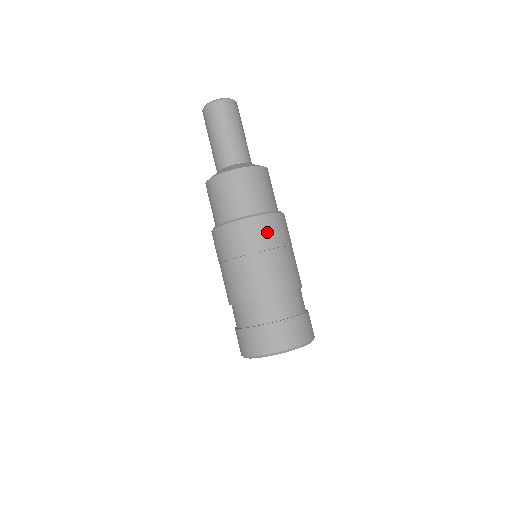
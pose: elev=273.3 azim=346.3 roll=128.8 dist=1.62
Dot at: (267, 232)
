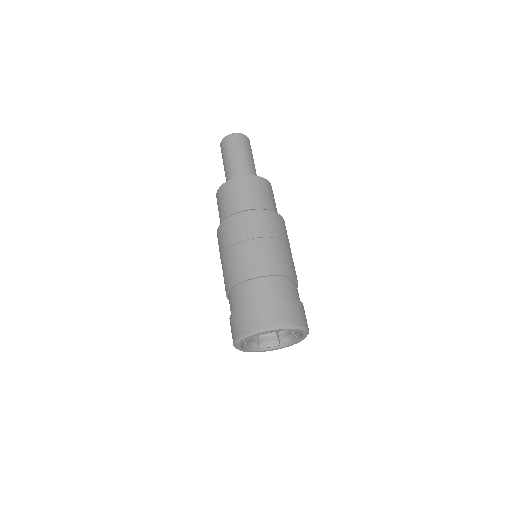
Dot at: (265, 223)
